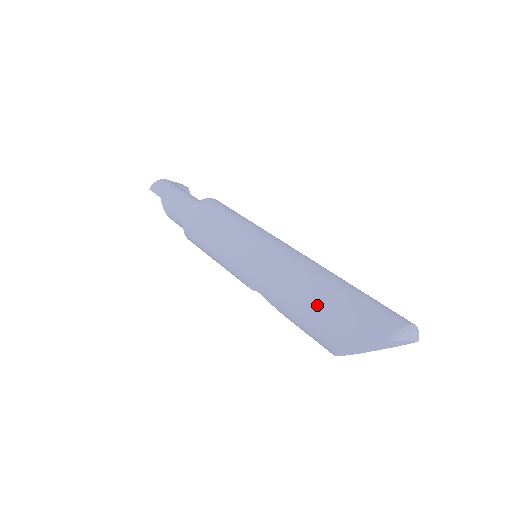
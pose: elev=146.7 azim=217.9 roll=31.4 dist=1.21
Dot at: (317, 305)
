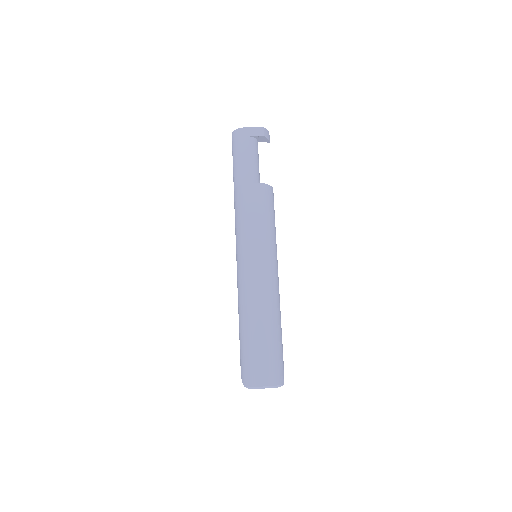
Dot at: (240, 336)
